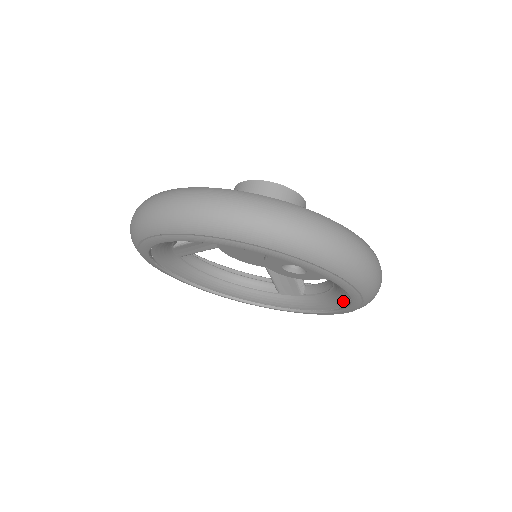
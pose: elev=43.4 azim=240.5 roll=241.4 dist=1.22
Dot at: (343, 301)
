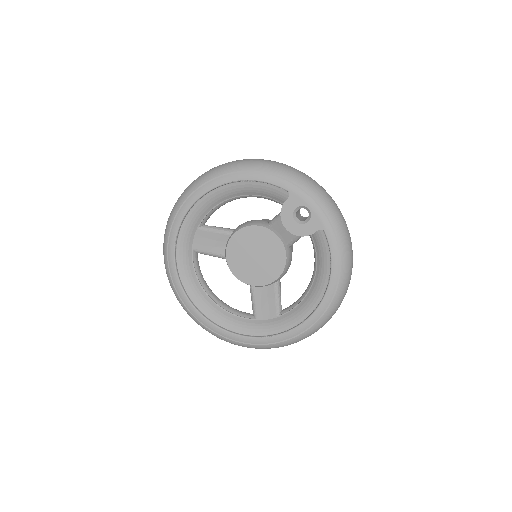
Dot at: (320, 293)
